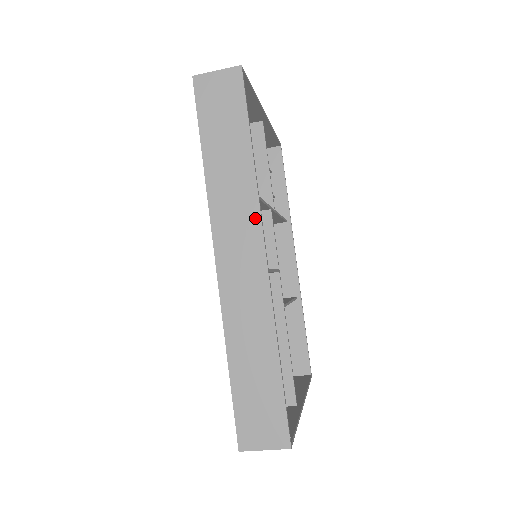
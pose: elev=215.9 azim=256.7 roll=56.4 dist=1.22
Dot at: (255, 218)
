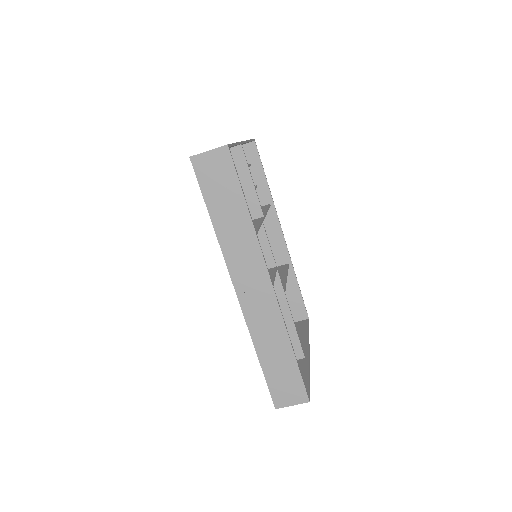
Dot at: (260, 260)
